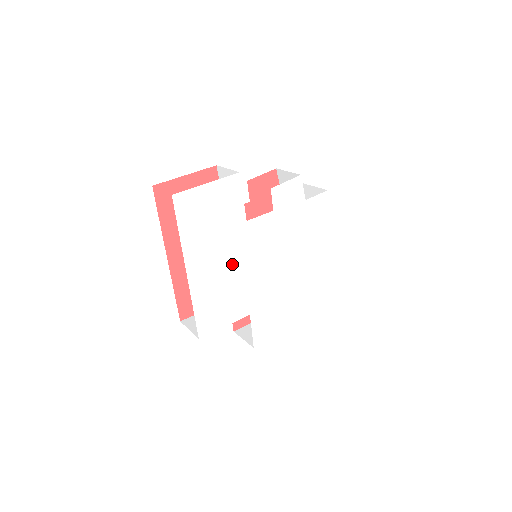
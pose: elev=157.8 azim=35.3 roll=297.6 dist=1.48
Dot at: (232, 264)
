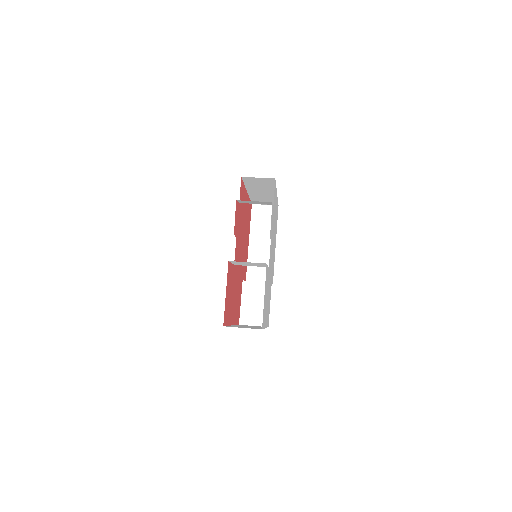
Dot at: occluded
